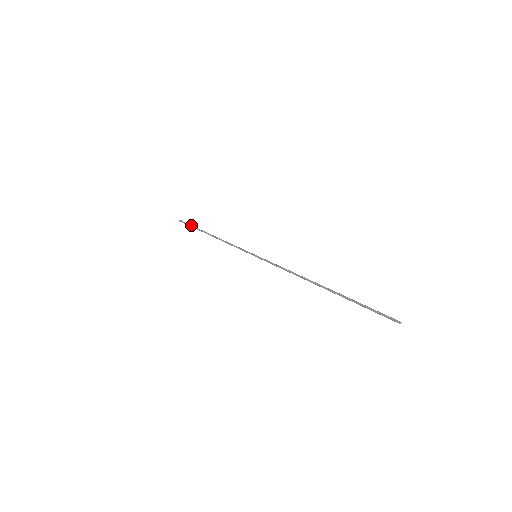
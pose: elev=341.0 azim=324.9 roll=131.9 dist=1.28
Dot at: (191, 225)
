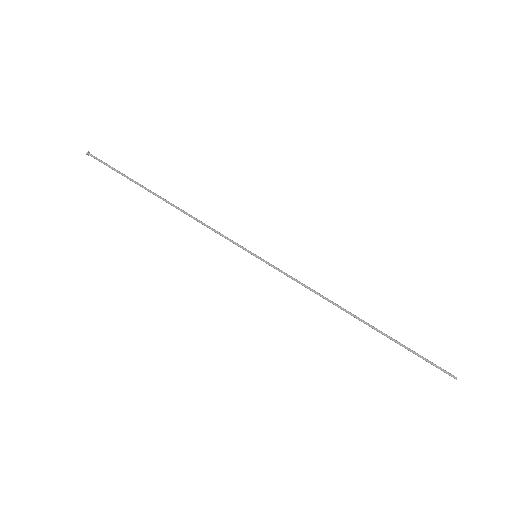
Dot at: (116, 171)
